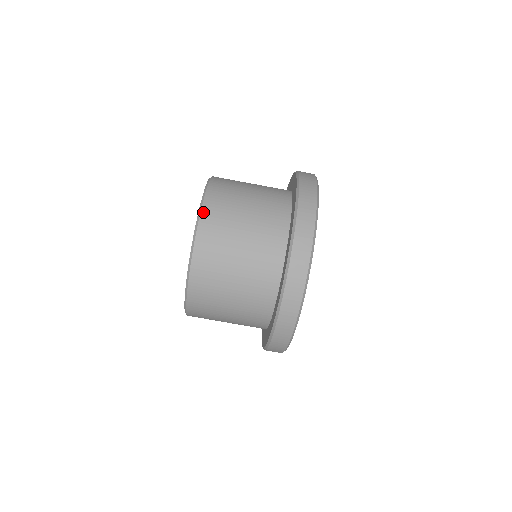
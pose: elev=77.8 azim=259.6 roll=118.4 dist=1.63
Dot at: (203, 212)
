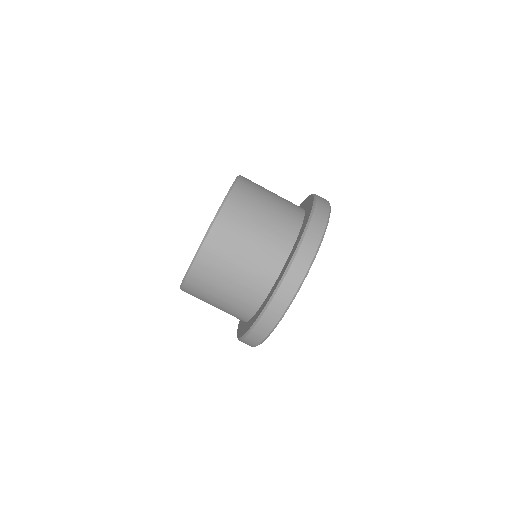
Dot at: (235, 187)
